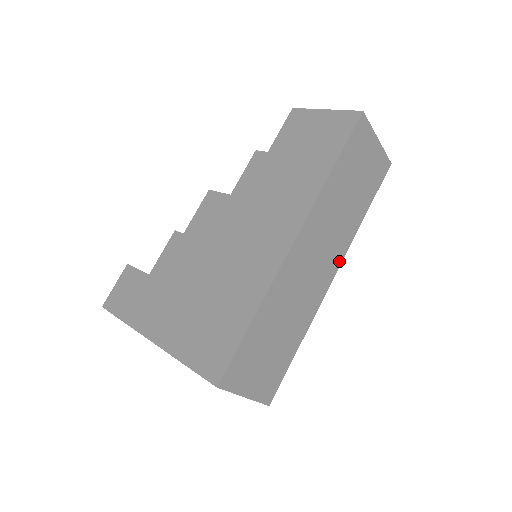
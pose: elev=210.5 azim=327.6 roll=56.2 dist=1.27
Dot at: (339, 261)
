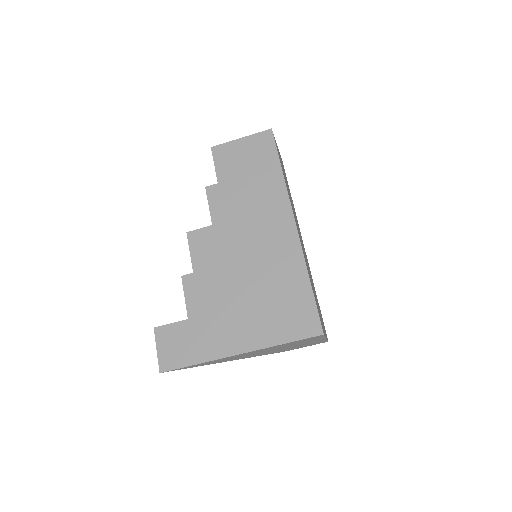
Dot at: occluded
